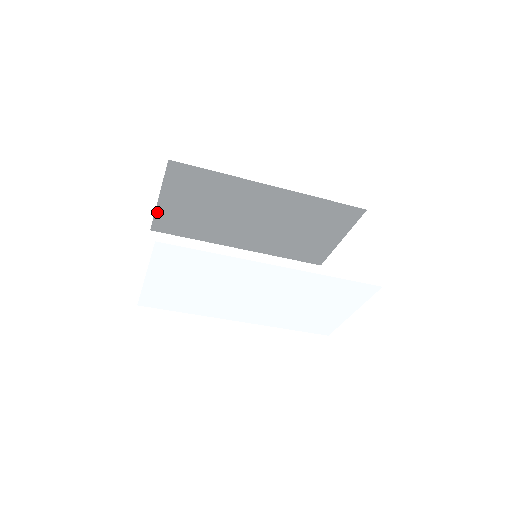
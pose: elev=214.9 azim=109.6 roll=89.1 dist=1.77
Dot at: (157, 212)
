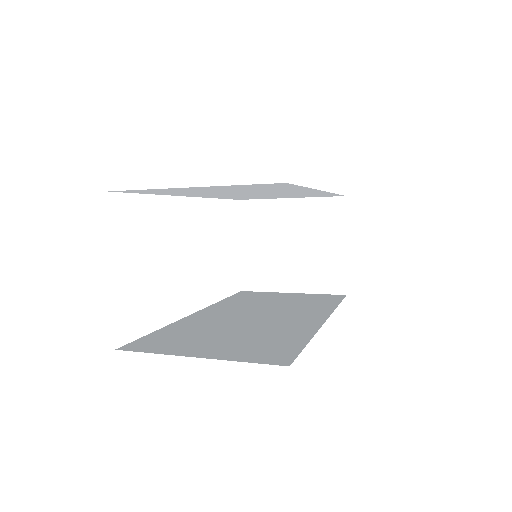
Dot at: (157, 189)
